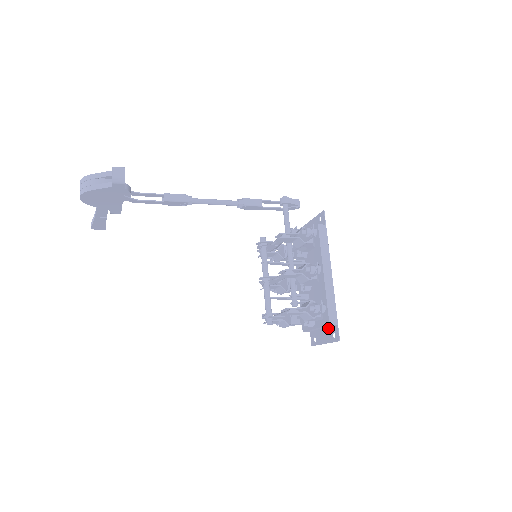
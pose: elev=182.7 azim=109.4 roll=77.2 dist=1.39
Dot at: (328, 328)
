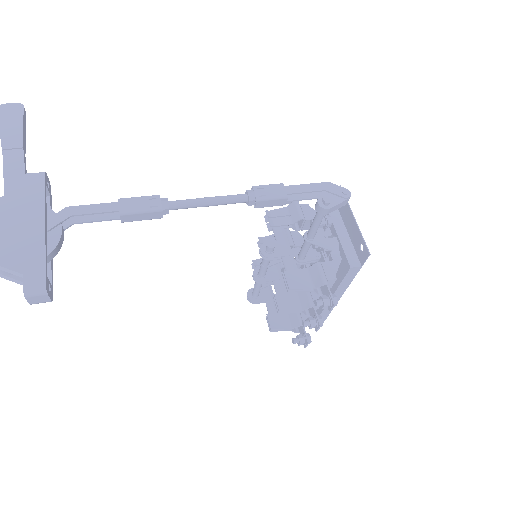
Dot at: occluded
